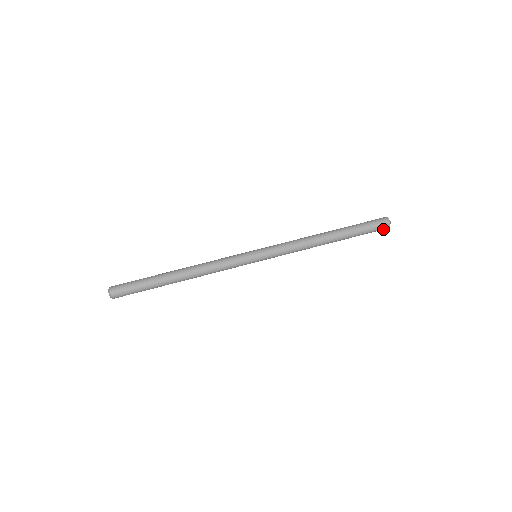
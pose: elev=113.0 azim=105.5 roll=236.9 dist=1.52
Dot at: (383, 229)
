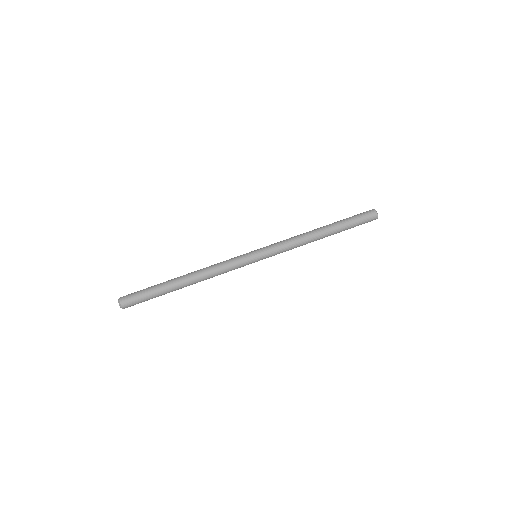
Dot at: occluded
